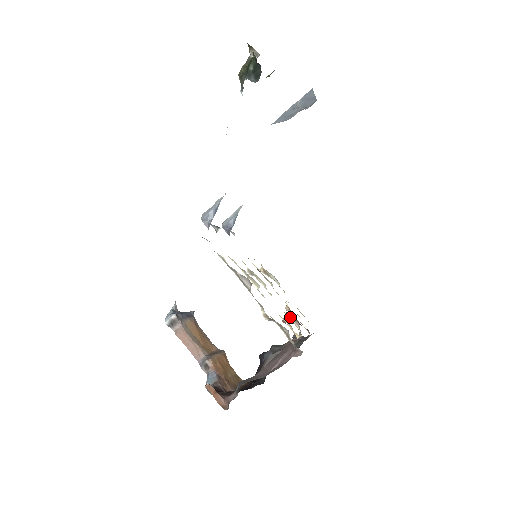
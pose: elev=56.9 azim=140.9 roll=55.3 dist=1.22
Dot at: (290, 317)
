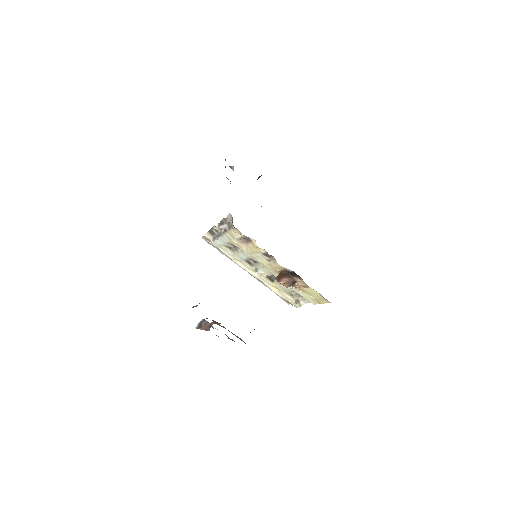
Dot at: (271, 261)
